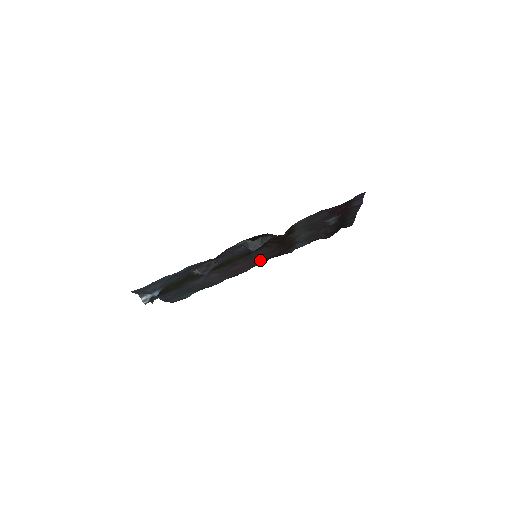
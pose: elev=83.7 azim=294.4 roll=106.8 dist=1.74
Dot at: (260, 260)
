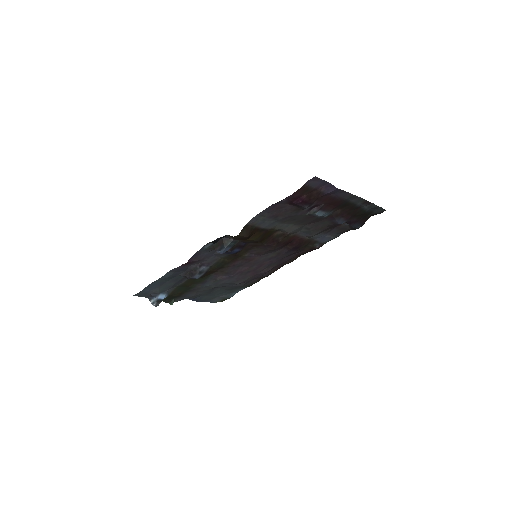
Dot at: (271, 259)
